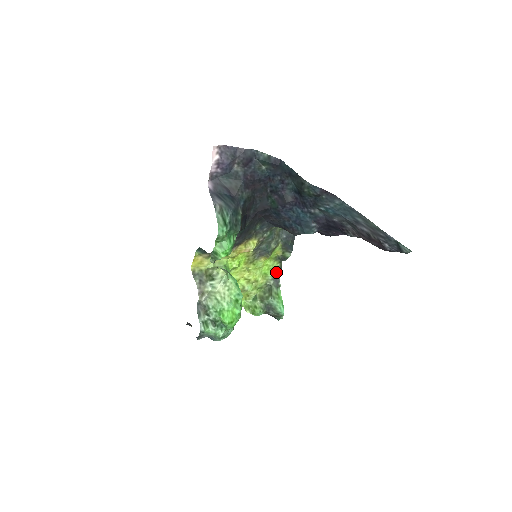
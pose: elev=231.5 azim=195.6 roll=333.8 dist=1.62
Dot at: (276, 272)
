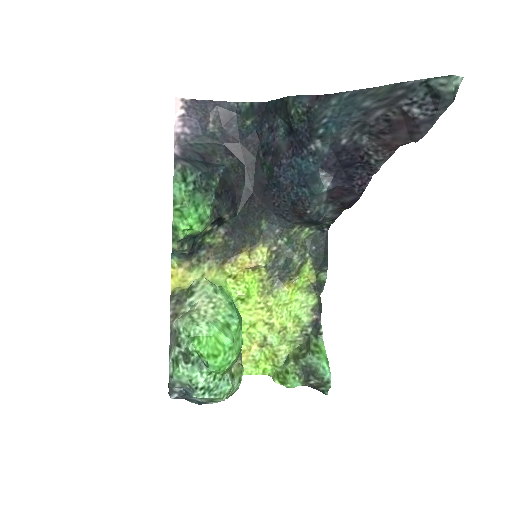
Dot at: (314, 313)
